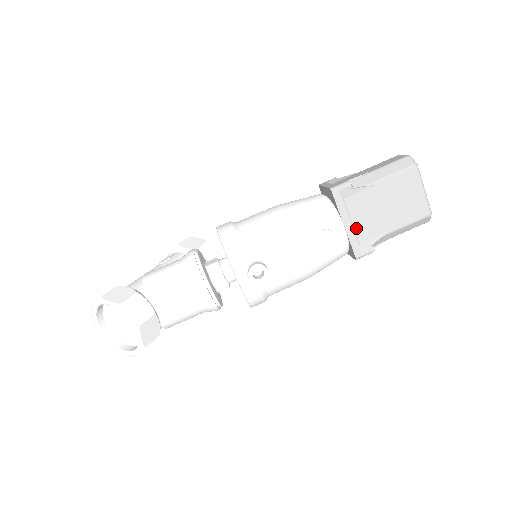
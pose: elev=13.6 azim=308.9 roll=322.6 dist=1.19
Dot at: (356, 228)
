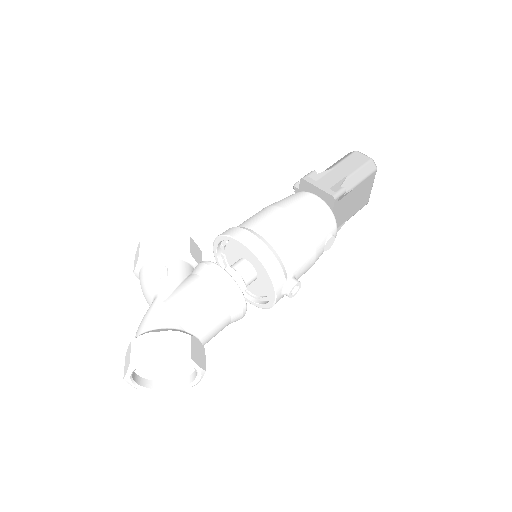
Dot at: occluded
